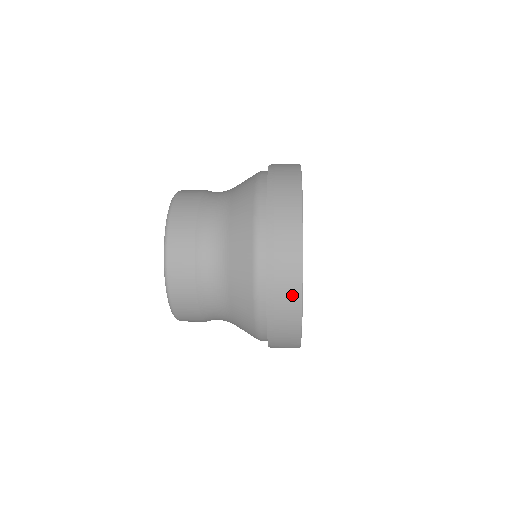
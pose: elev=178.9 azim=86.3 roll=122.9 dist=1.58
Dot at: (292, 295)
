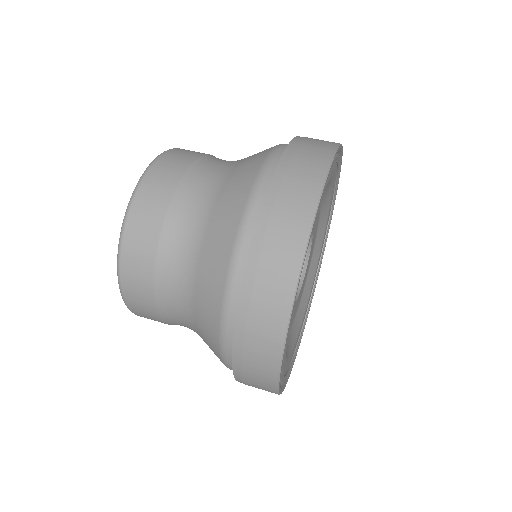
Dot at: (269, 342)
